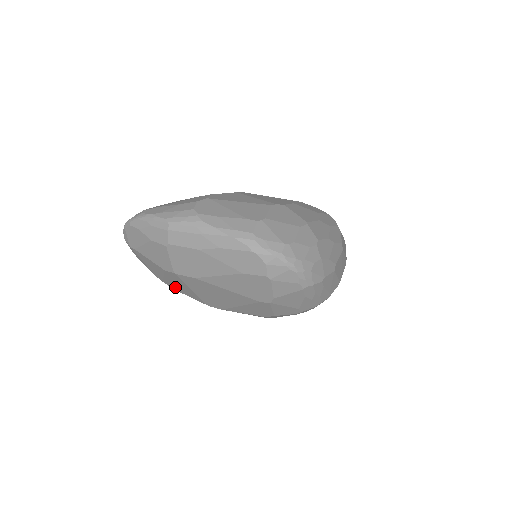
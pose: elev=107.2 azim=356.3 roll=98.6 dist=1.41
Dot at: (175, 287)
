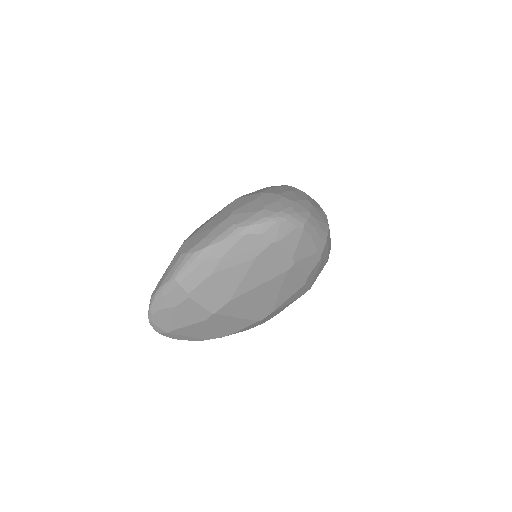
Dot at: (225, 332)
